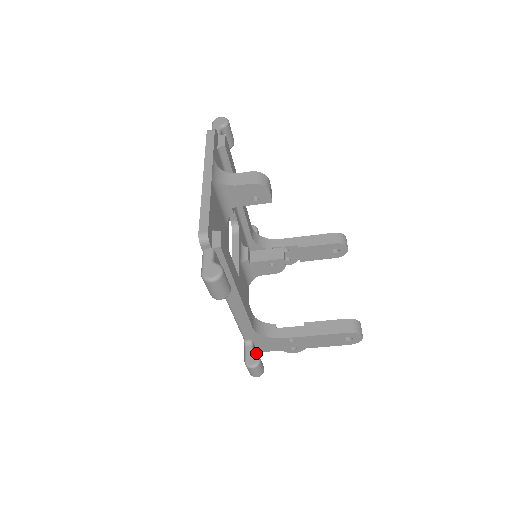
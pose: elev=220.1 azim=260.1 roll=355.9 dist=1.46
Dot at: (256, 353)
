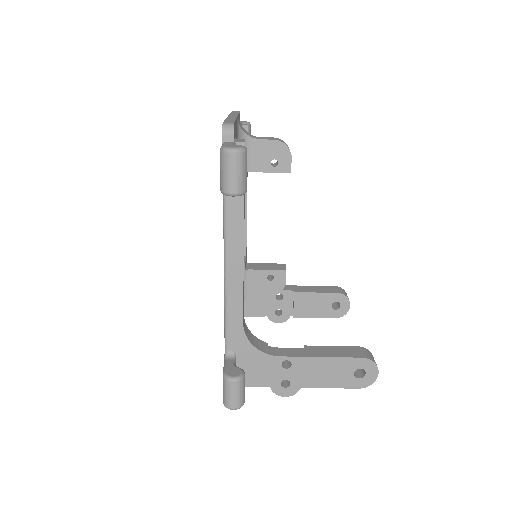
Dot at: occluded
